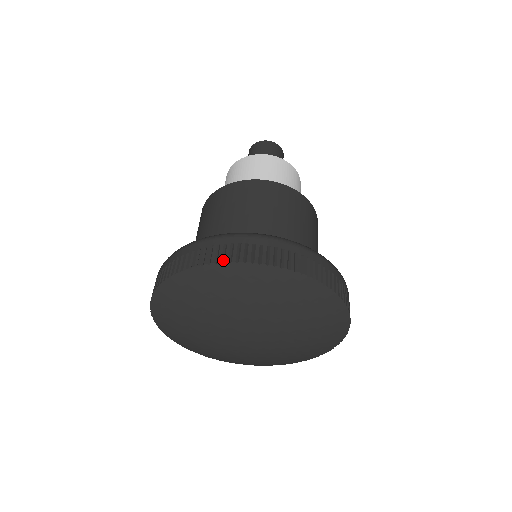
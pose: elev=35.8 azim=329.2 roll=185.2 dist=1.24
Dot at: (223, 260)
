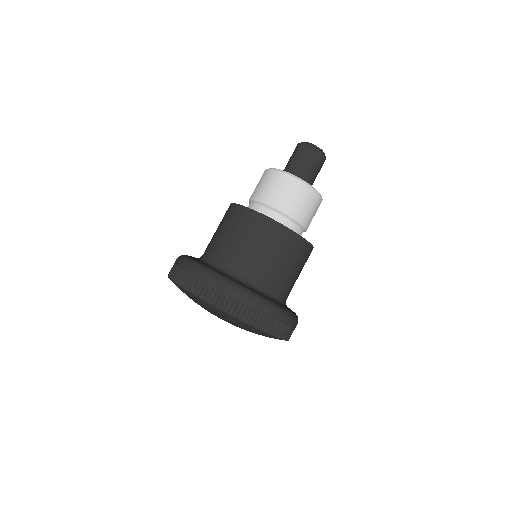
Dot at: (180, 283)
